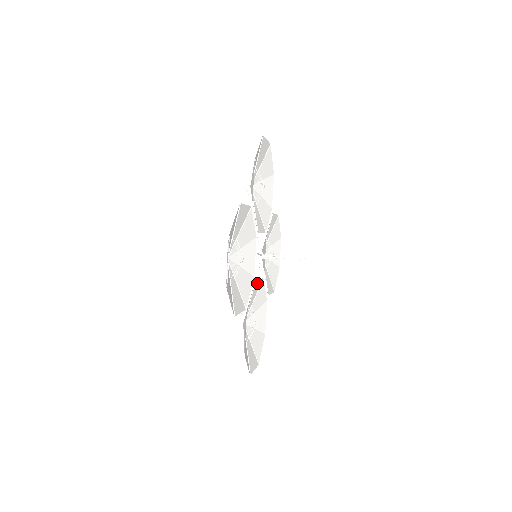
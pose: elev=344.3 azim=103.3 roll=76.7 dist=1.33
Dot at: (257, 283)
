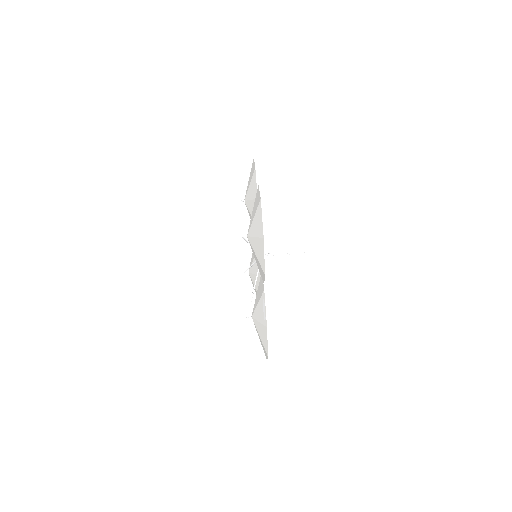
Dot at: occluded
